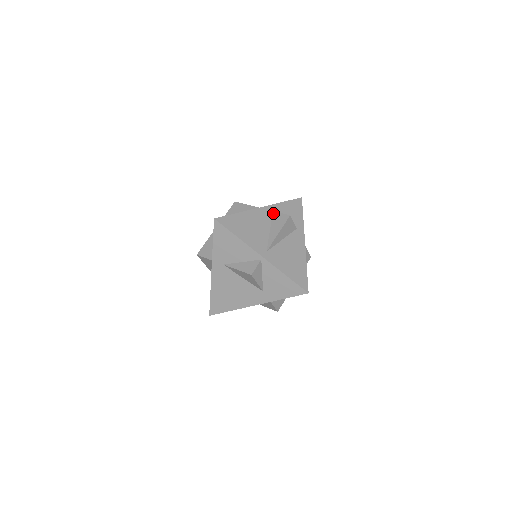
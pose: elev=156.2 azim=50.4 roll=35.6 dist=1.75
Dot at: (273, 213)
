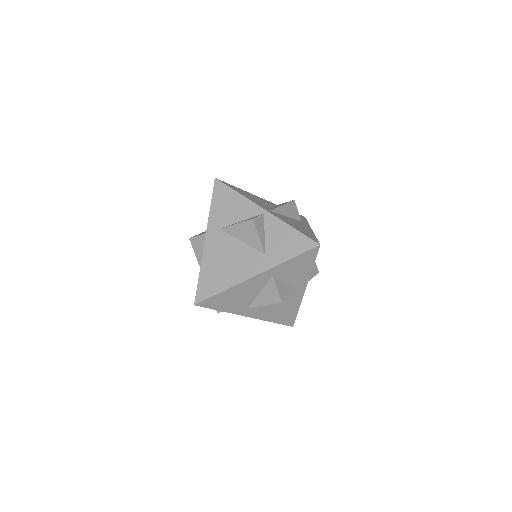
Dot at: (276, 205)
